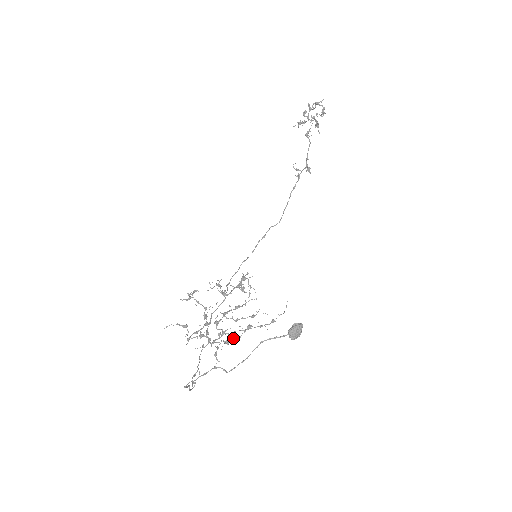
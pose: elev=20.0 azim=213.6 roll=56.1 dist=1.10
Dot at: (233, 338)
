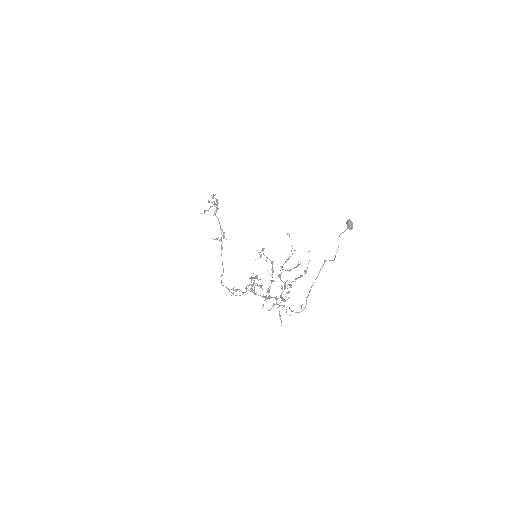
Dot at: (288, 293)
